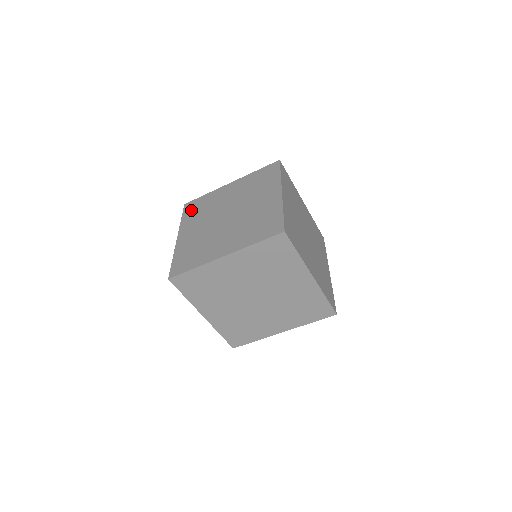
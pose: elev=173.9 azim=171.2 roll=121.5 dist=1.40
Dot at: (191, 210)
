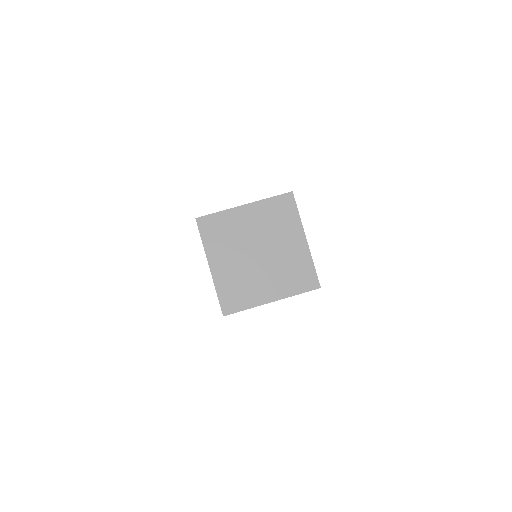
Dot at: occluded
